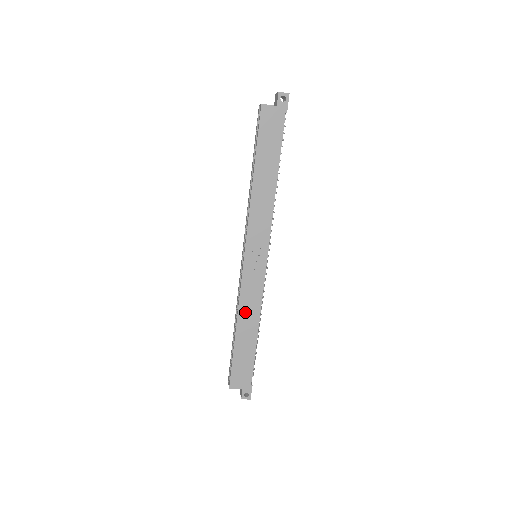
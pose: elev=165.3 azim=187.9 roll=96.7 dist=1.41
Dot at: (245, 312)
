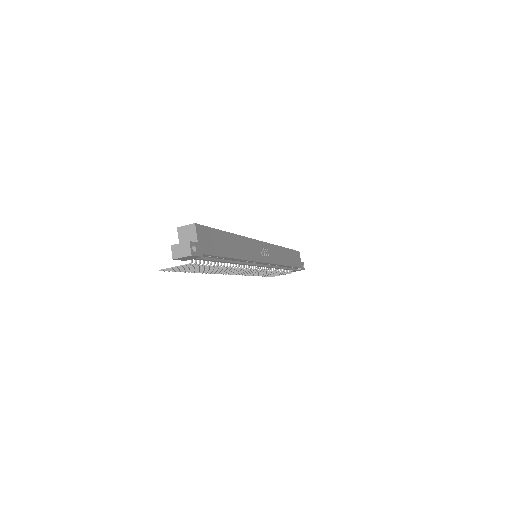
Dot at: (242, 244)
